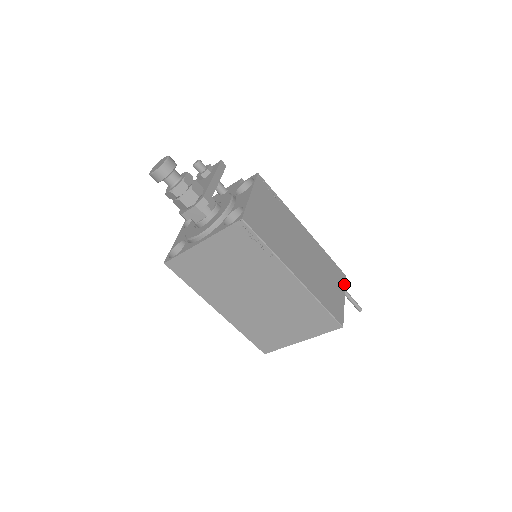
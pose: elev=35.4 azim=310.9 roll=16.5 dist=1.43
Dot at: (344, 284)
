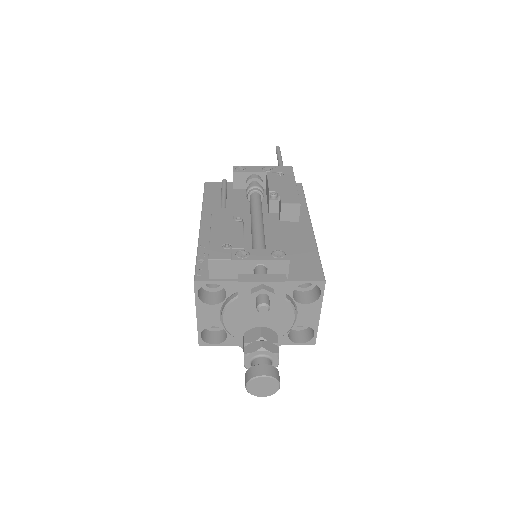
Dot at: occluded
